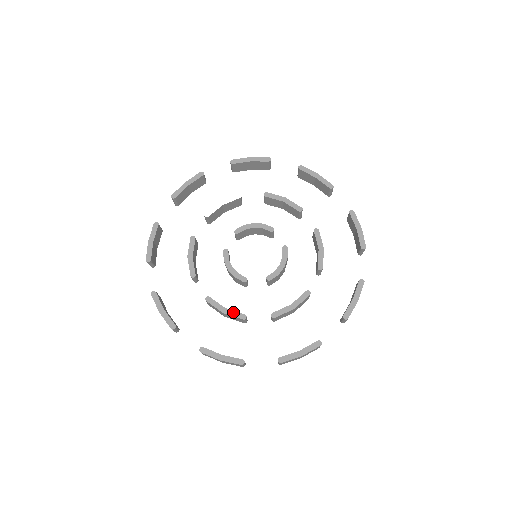
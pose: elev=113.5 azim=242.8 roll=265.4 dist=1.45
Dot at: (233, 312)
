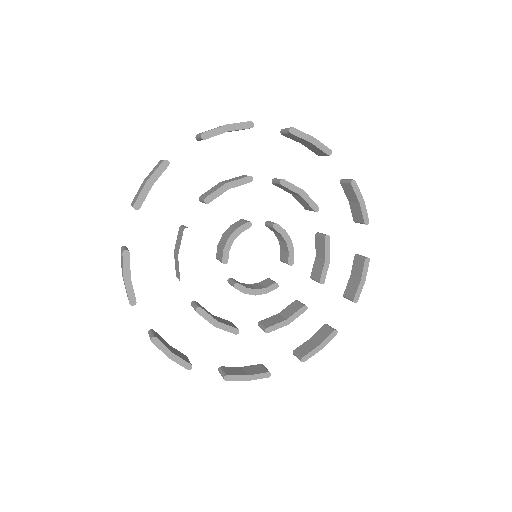
Dot at: (295, 315)
